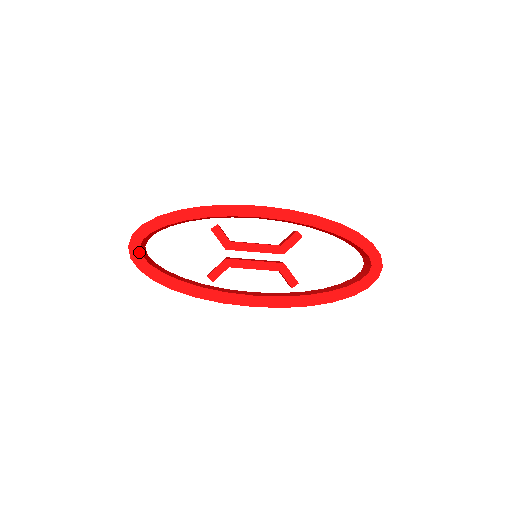
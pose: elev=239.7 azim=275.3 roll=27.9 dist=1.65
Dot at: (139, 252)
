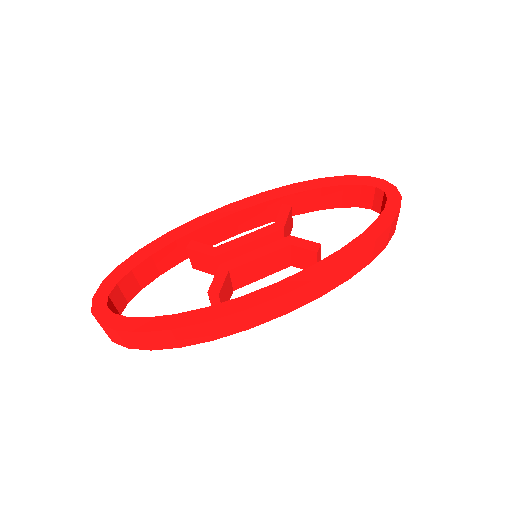
Dot at: (108, 311)
